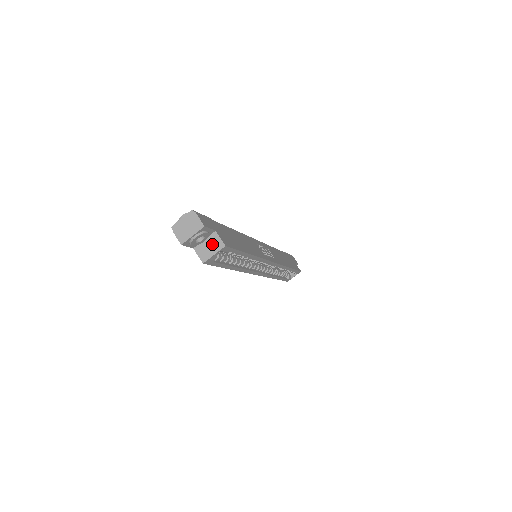
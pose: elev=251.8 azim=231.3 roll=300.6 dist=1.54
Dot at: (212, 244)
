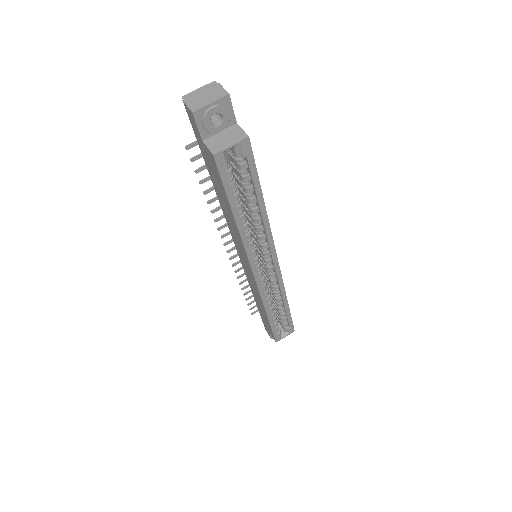
Dot at: (230, 135)
